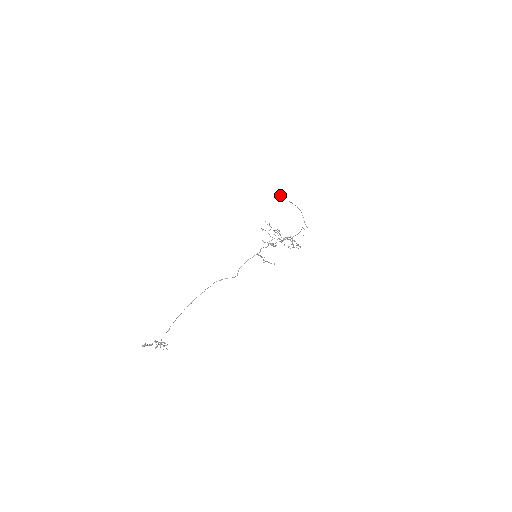
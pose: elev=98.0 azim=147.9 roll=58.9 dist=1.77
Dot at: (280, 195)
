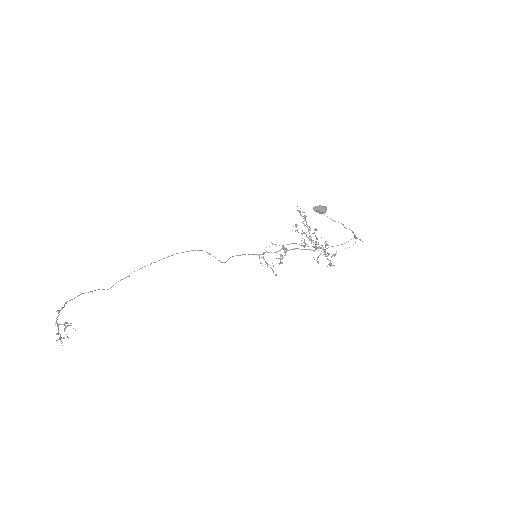
Dot at: (315, 210)
